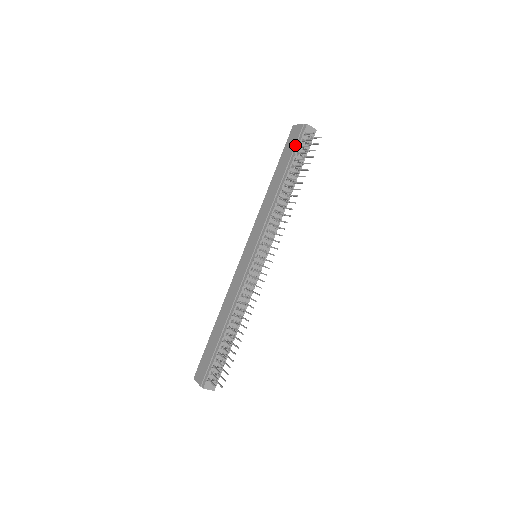
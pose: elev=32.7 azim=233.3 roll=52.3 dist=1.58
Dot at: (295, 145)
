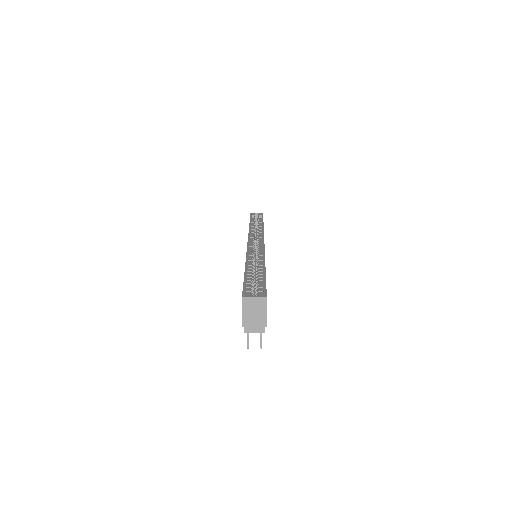
Dot at: occluded
